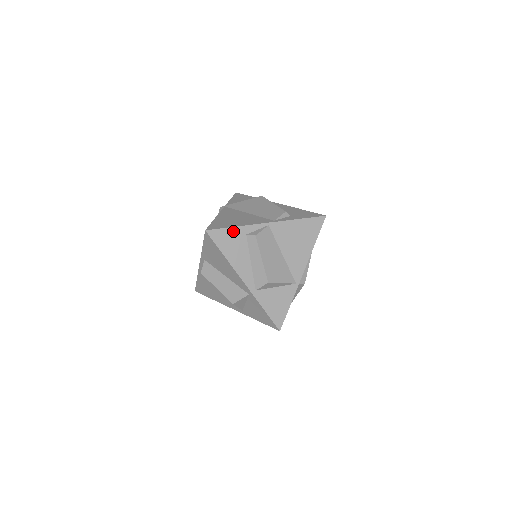
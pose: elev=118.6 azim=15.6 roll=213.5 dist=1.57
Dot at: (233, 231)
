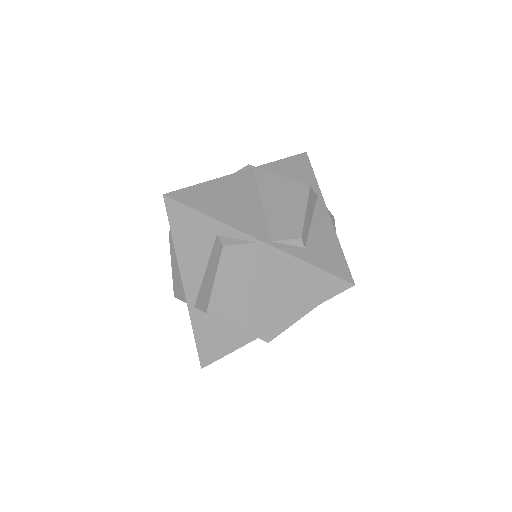
Dot at: (201, 219)
